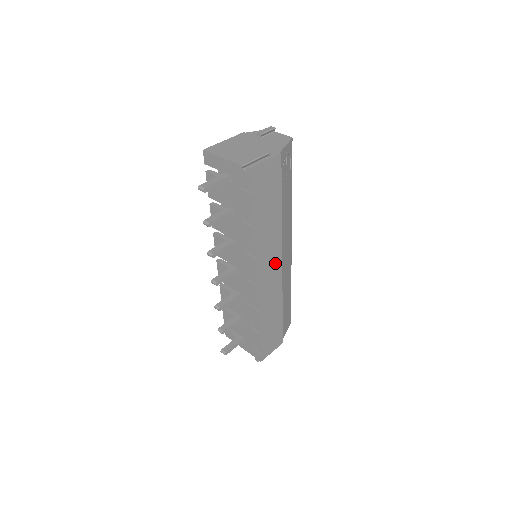
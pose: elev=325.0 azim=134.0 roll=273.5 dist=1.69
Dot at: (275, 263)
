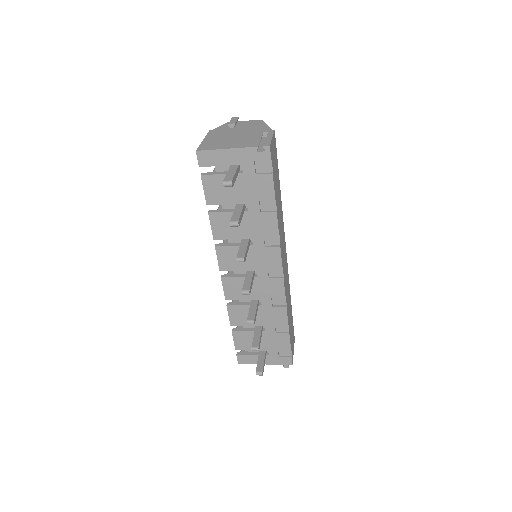
Dot at: (284, 251)
